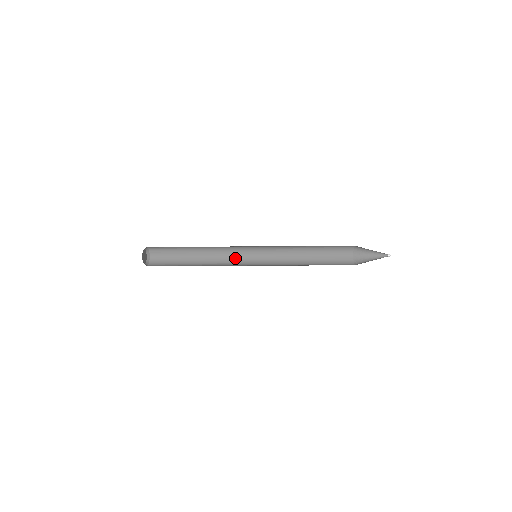
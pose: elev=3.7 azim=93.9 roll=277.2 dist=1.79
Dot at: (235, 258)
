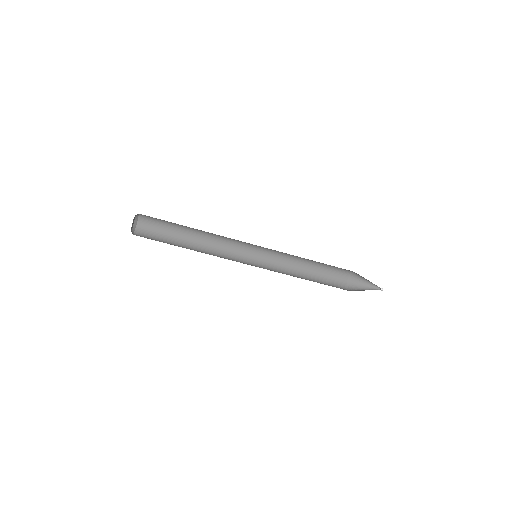
Dot at: (230, 258)
